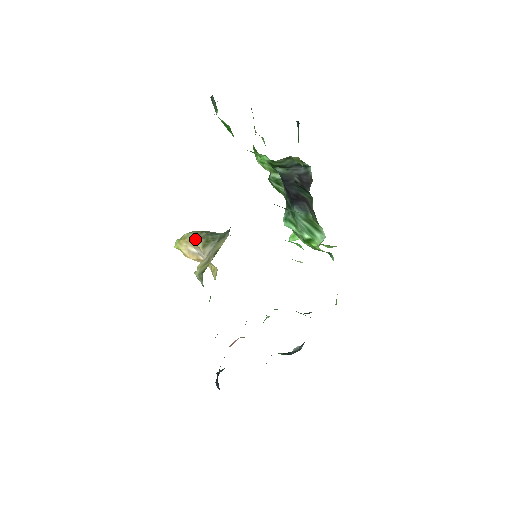
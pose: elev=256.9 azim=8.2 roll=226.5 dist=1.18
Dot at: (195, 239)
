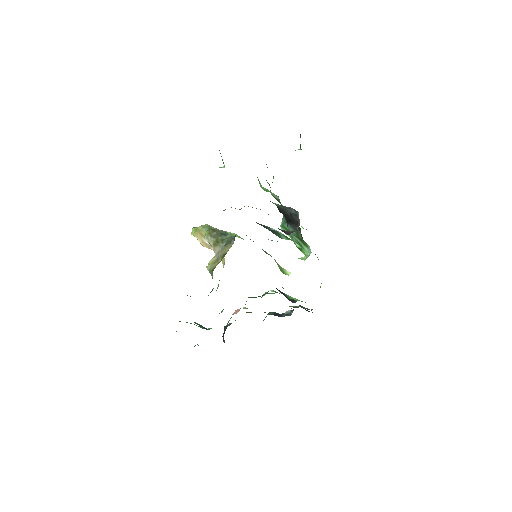
Dot at: (208, 236)
